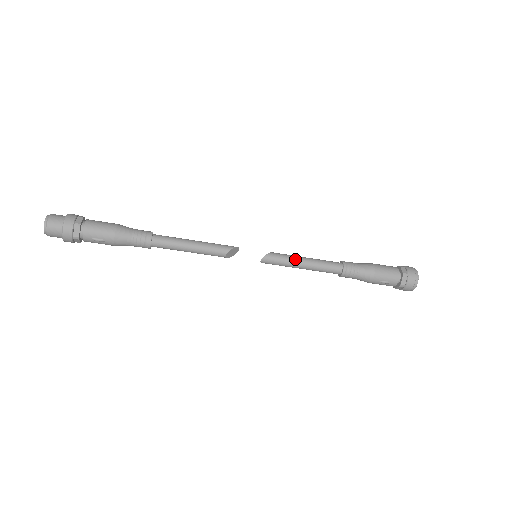
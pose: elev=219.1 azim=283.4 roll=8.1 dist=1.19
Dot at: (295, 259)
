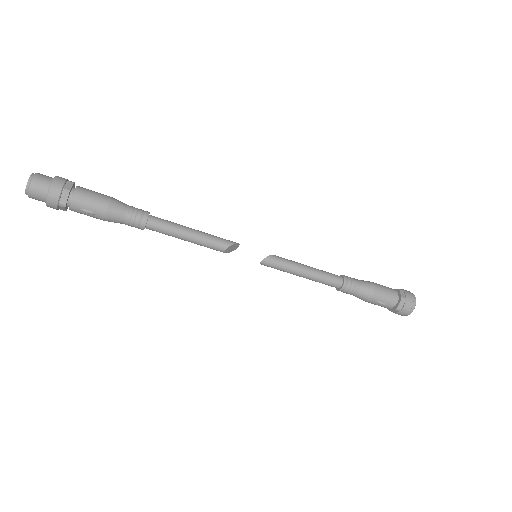
Dot at: (296, 266)
